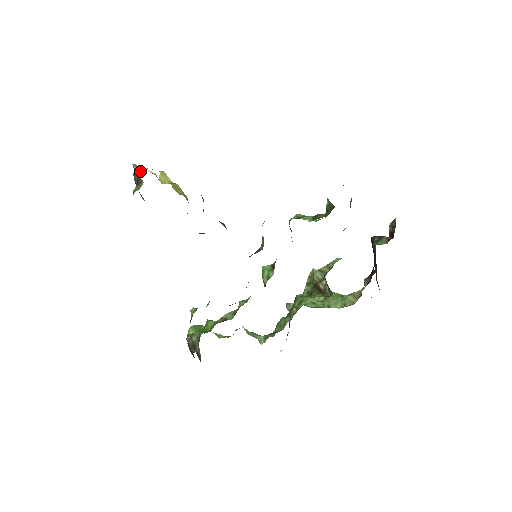
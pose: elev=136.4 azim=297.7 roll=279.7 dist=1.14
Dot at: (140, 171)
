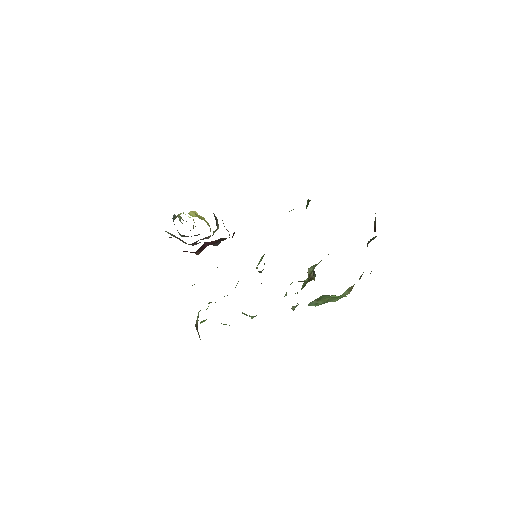
Dot at: (179, 214)
